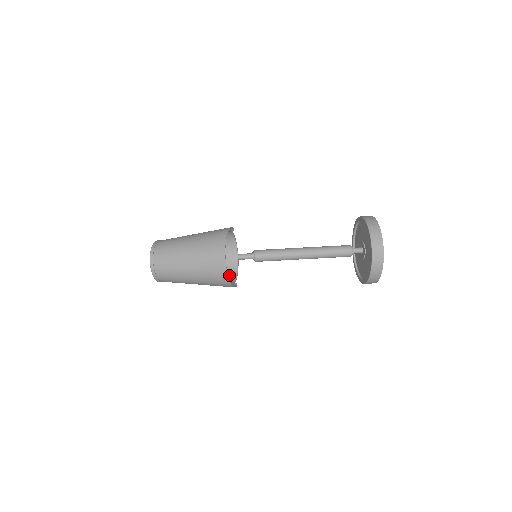
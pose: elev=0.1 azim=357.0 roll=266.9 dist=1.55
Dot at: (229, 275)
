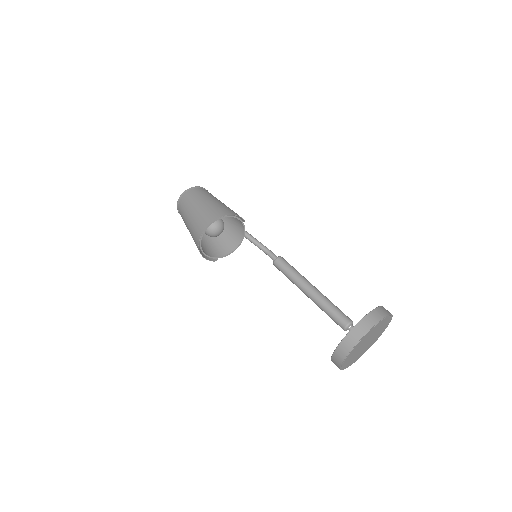
Dot at: (222, 251)
